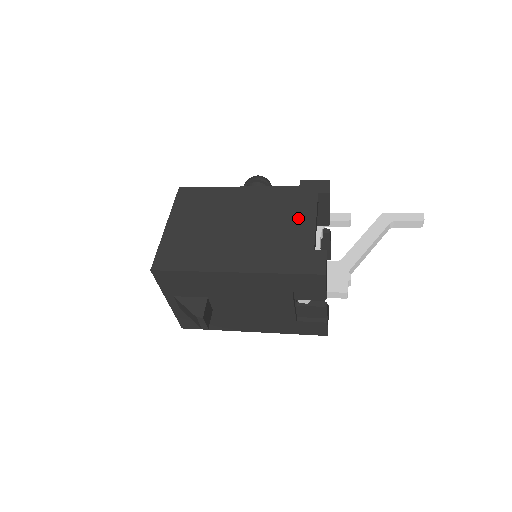
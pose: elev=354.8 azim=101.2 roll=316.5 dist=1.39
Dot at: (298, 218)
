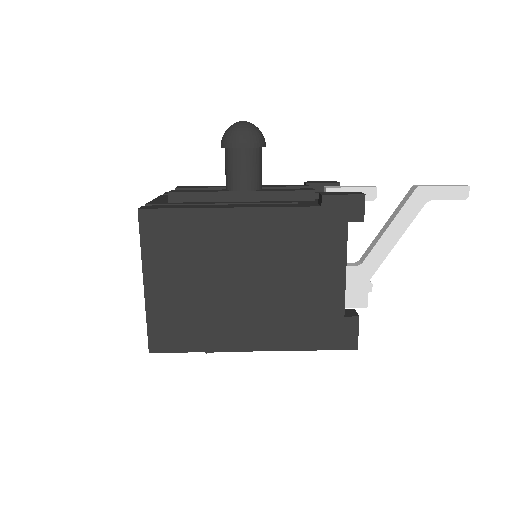
Dot at: (323, 268)
